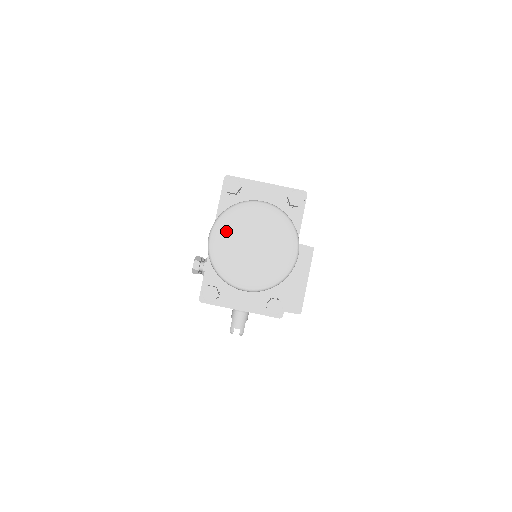
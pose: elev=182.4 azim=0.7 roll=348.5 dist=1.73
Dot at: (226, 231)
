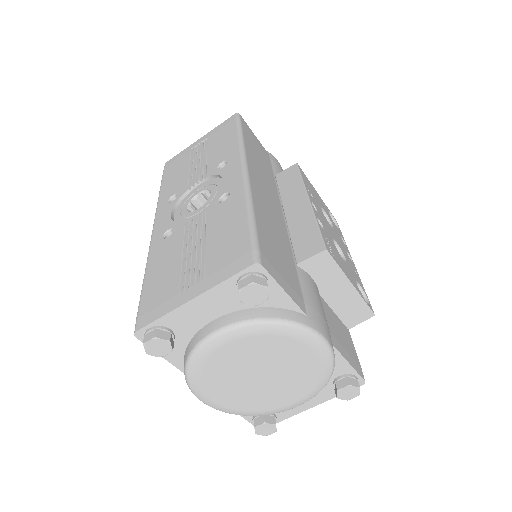
Dot at: (213, 389)
